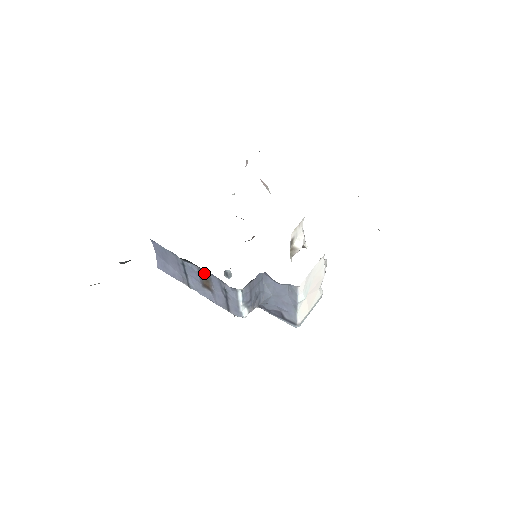
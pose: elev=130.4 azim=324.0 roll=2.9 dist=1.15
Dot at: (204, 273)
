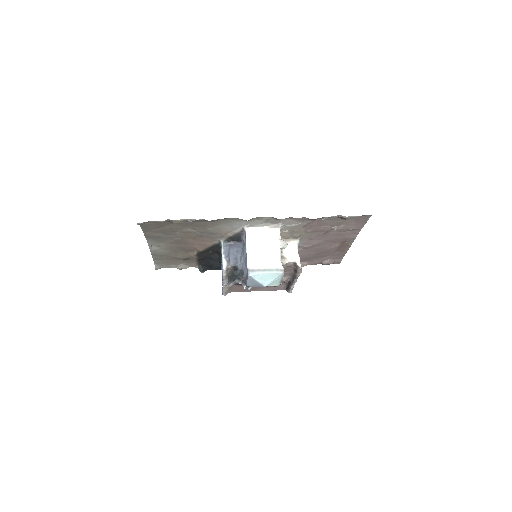
Dot at: occluded
